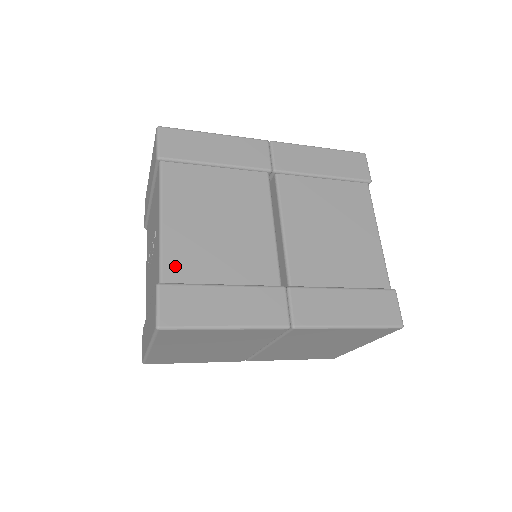
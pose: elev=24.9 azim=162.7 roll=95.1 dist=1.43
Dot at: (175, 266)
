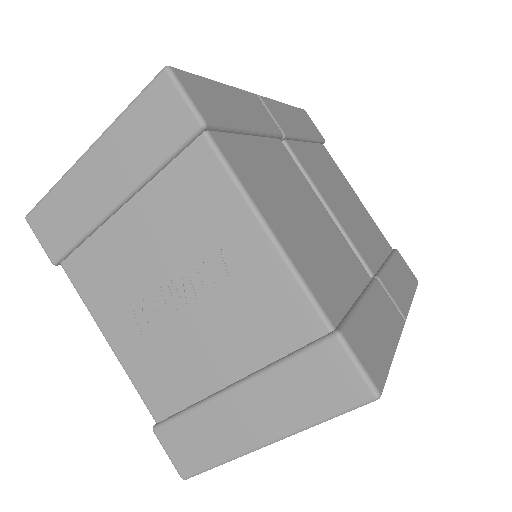
Dot at: (324, 296)
